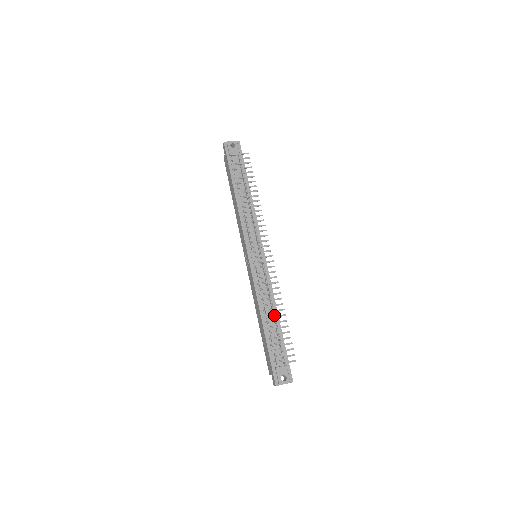
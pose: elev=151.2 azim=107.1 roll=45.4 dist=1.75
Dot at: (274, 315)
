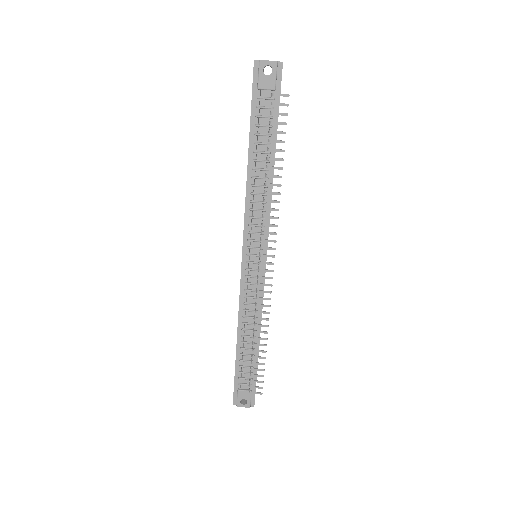
Dot at: occluded
